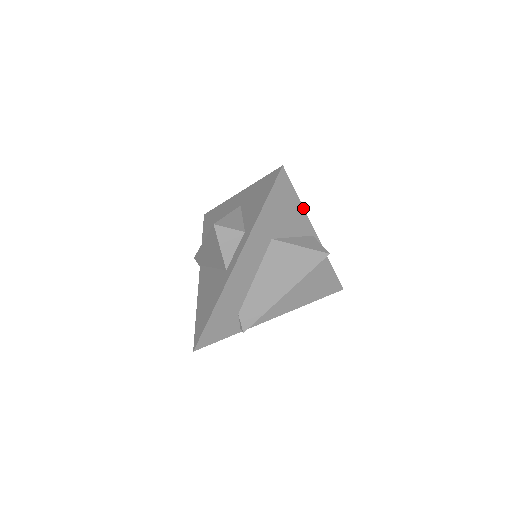
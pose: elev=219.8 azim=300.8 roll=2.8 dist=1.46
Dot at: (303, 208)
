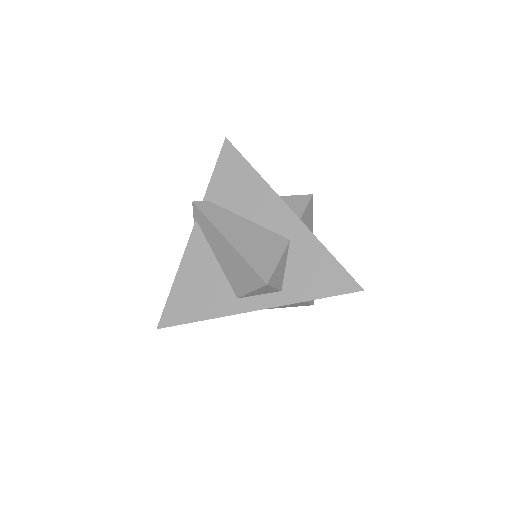
Dot at: occluded
